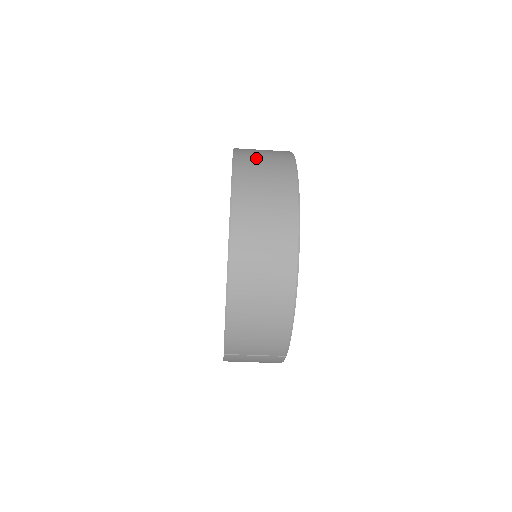
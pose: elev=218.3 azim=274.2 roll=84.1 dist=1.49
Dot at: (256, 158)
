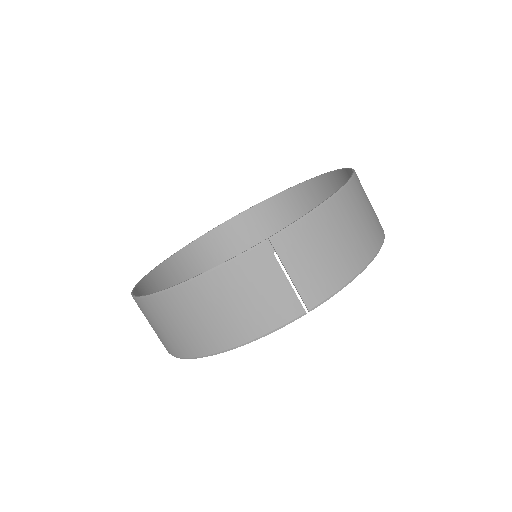
Dot at: (331, 193)
